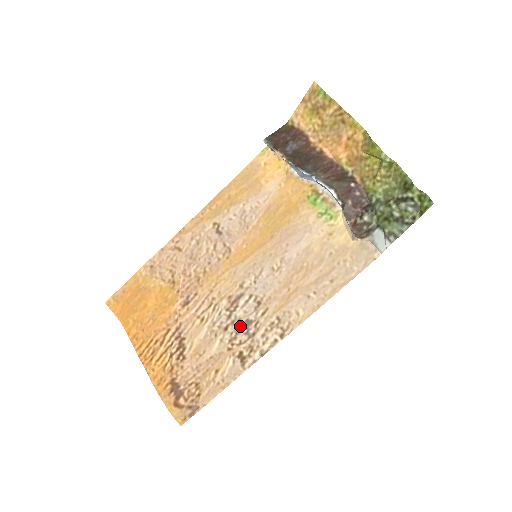
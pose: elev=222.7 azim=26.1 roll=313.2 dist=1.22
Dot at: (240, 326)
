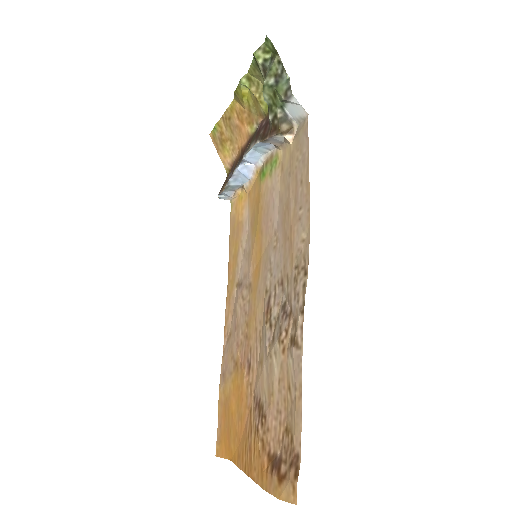
Dot at: (280, 319)
